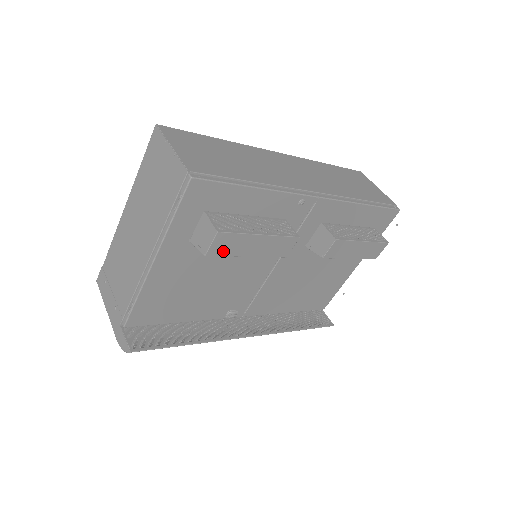
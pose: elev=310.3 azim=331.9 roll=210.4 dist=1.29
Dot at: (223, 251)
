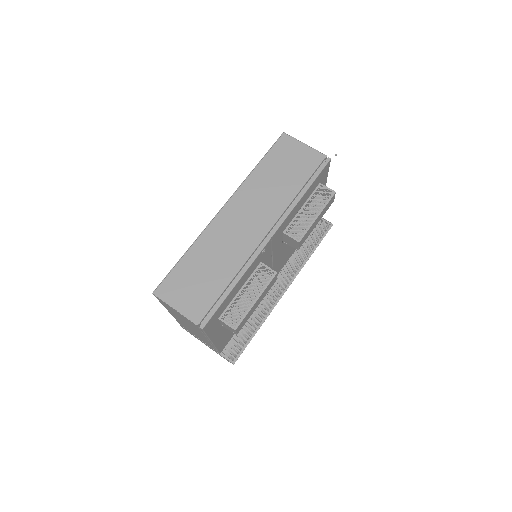
Dot at: (243, 324)
